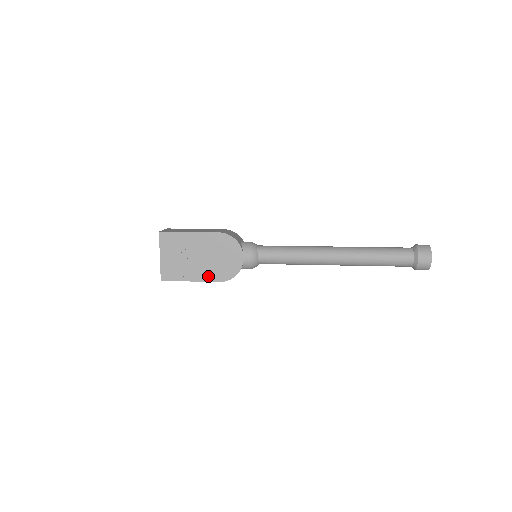
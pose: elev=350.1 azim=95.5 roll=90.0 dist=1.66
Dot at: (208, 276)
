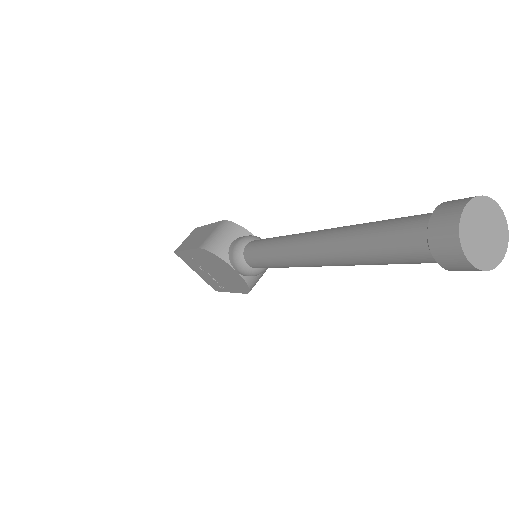
Dot at: (234, 288)
